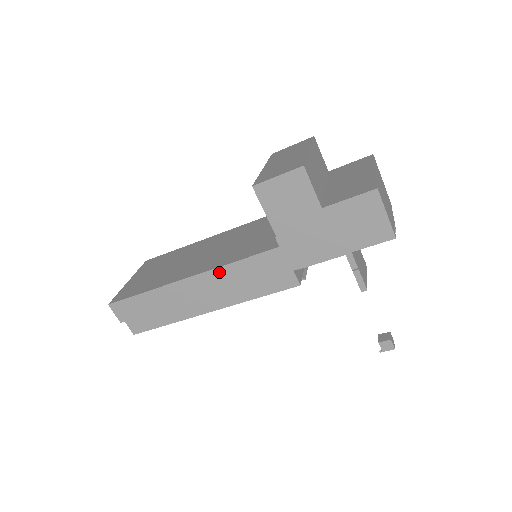
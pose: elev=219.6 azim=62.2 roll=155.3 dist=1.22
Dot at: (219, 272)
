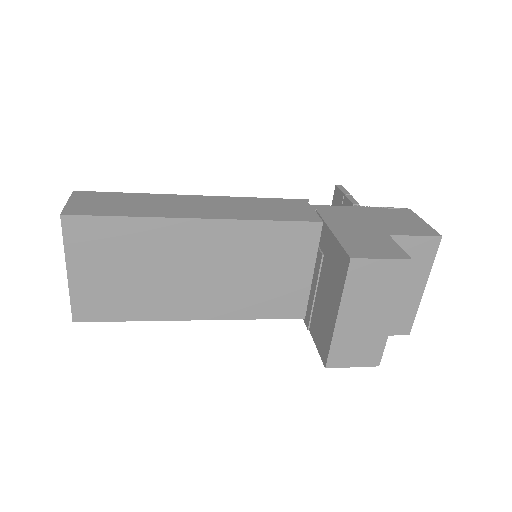
Dot at: (232, 317)
